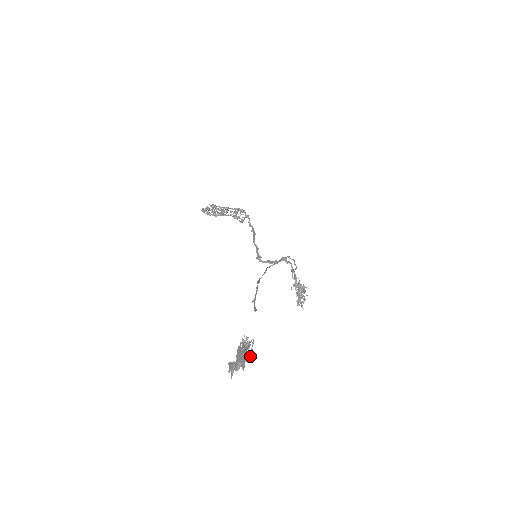
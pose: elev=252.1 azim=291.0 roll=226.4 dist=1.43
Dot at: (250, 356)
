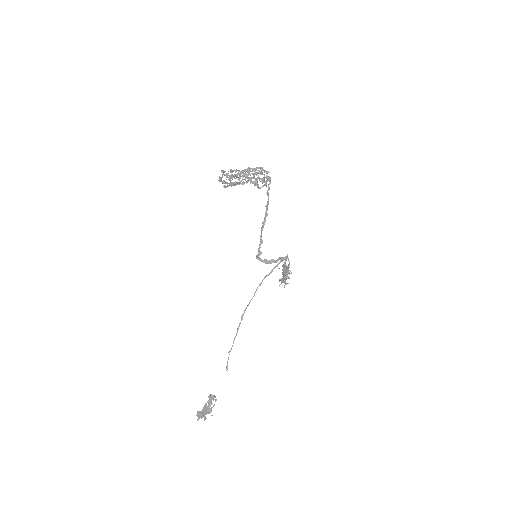
Dot at: (211, 410)
